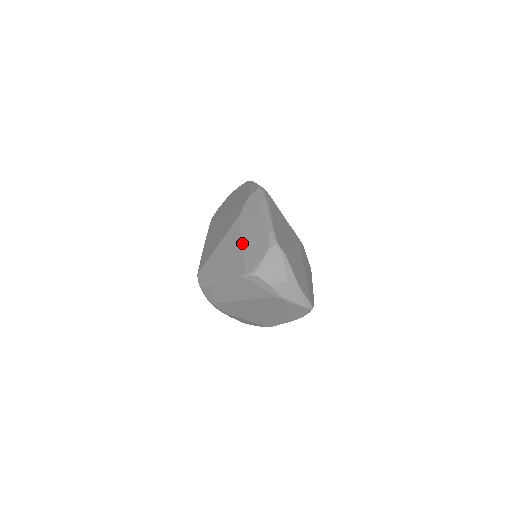
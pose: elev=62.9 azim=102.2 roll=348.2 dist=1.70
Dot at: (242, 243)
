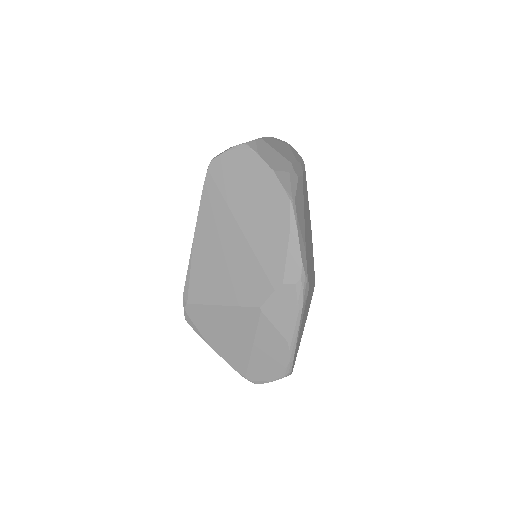
Dot at: (253, 346)
